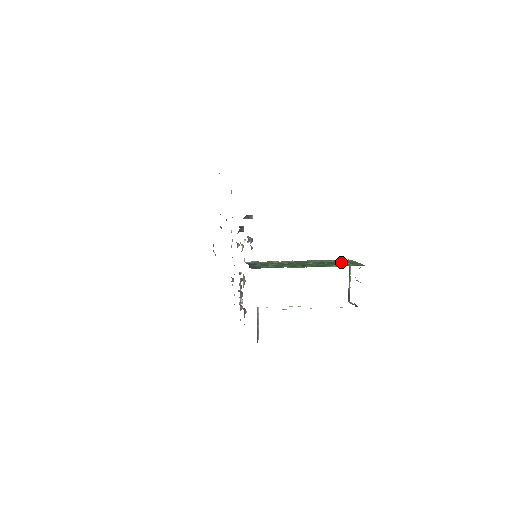
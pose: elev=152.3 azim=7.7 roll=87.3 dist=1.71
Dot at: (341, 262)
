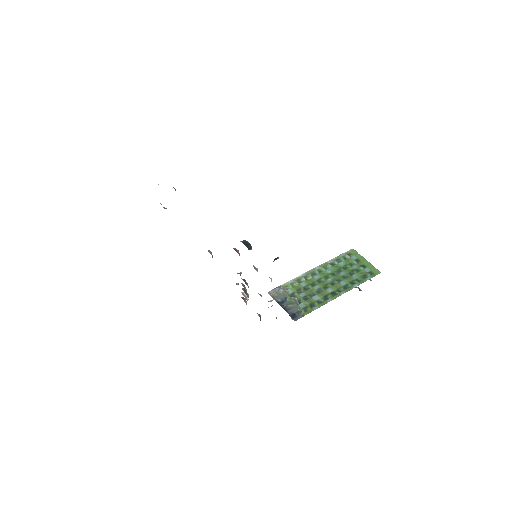
Dot at: (353, 265)
